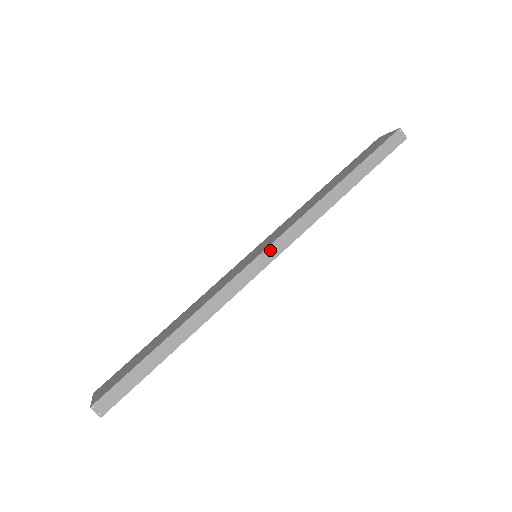
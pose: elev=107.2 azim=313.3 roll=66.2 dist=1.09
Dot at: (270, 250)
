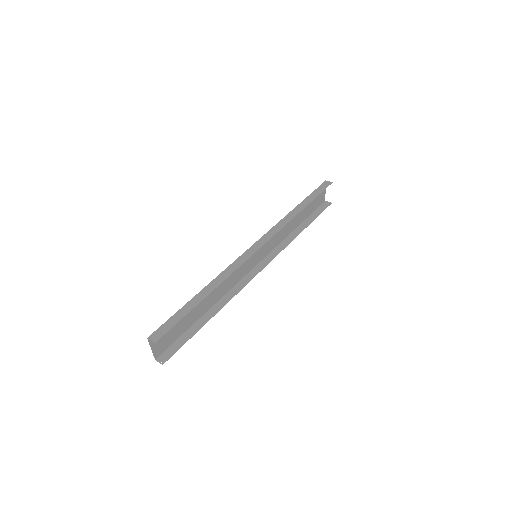
Dot at: (260, 241)
